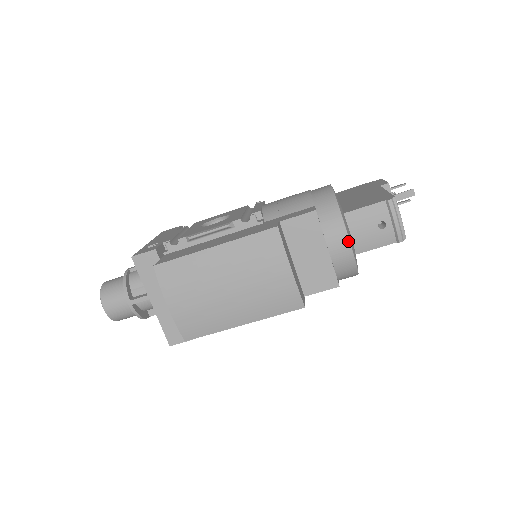
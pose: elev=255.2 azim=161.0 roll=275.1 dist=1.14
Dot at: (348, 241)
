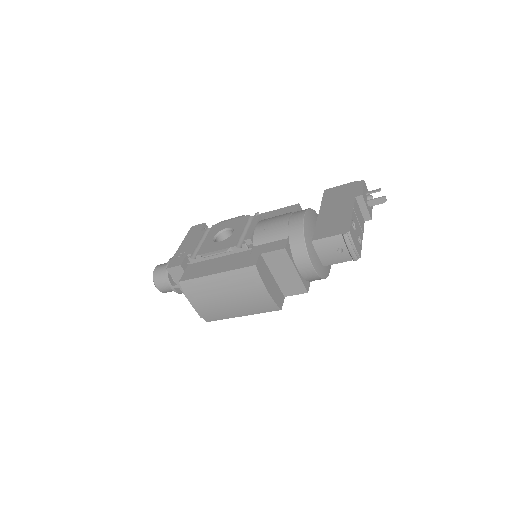
Dot at: (311, 266)
